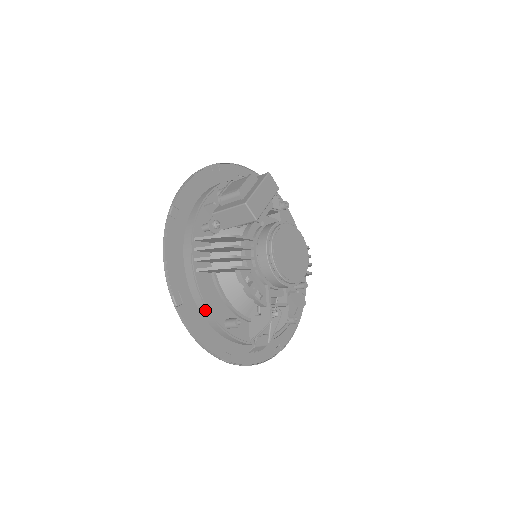
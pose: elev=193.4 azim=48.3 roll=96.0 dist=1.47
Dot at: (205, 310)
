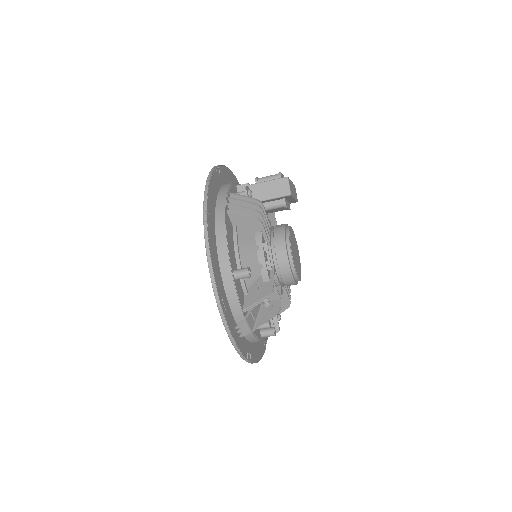
Dot at: (225, 245)
